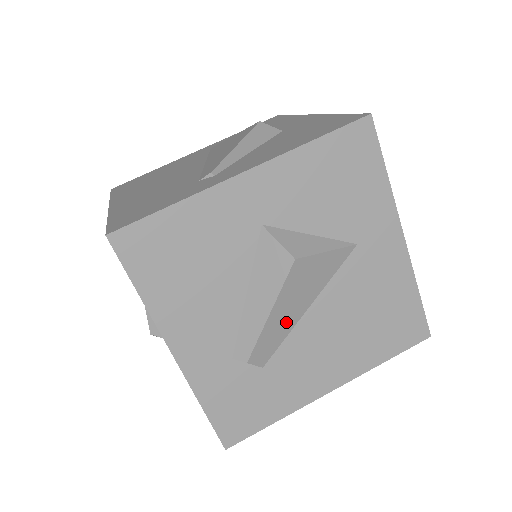
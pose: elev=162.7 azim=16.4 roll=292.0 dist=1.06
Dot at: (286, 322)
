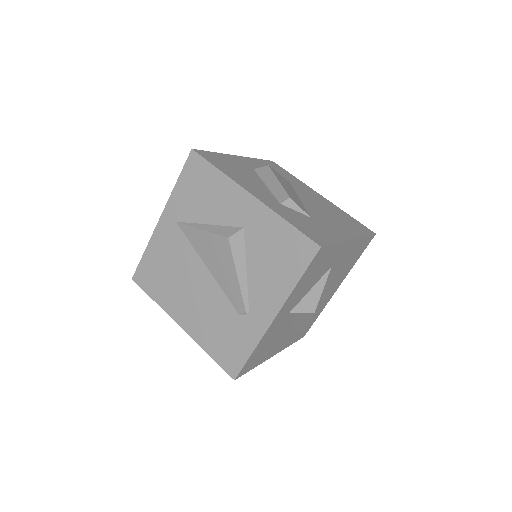
Dot at: occluded
